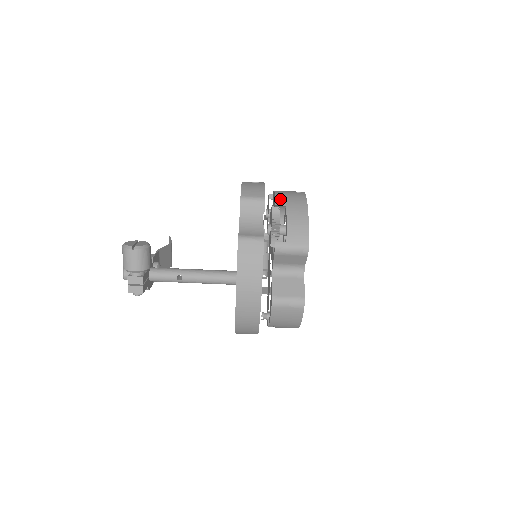
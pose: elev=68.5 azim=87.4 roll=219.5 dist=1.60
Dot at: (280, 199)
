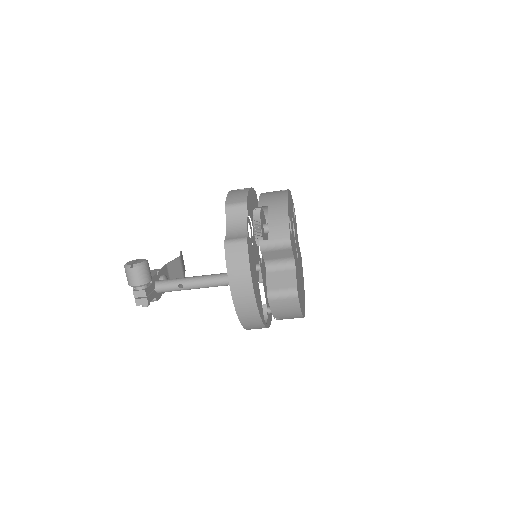
Dot at: (263, 200)
